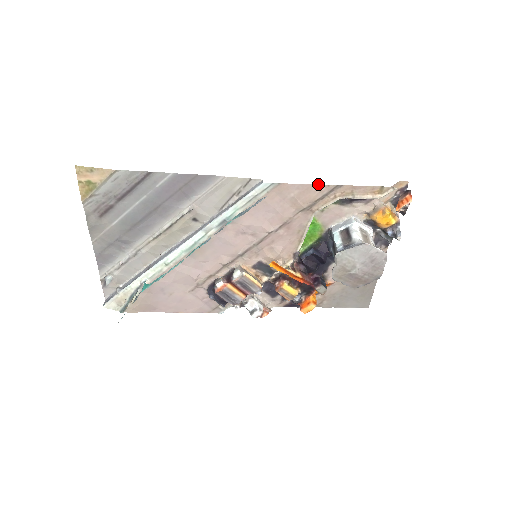
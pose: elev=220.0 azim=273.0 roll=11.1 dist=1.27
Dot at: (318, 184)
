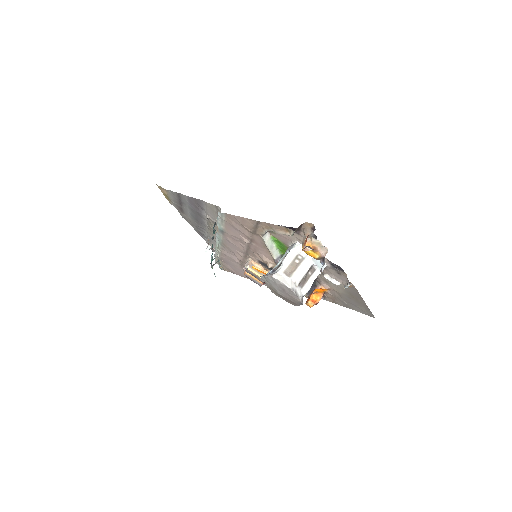
Dot at: (246, 218)
